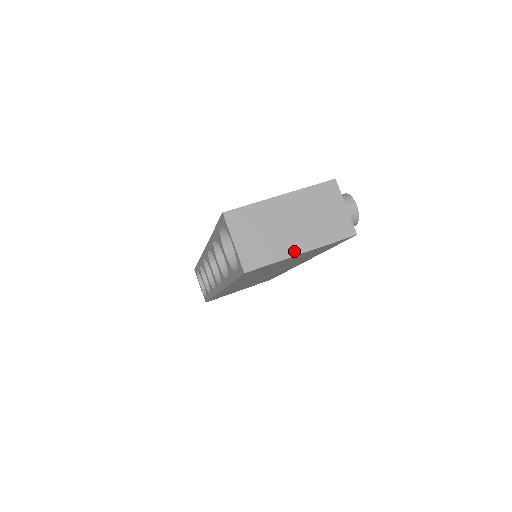
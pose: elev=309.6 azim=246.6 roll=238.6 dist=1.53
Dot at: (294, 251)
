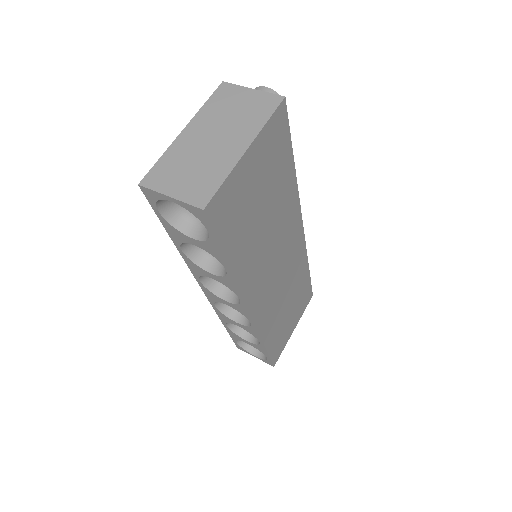
Dot at: (237, 155)
